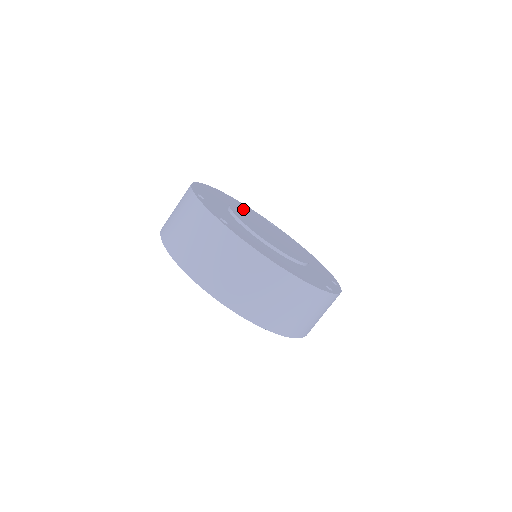
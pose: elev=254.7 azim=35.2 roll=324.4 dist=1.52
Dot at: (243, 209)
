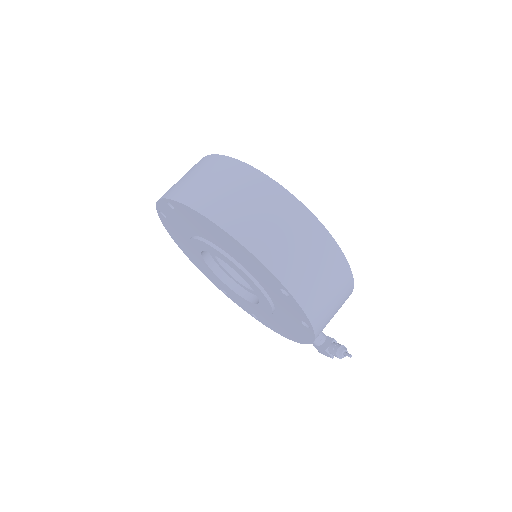
Dot at: occluded
